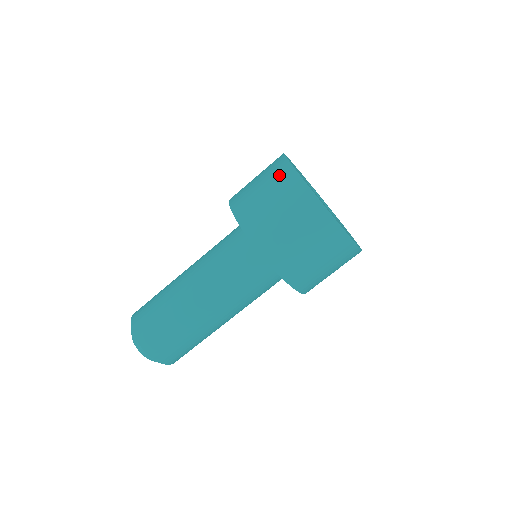
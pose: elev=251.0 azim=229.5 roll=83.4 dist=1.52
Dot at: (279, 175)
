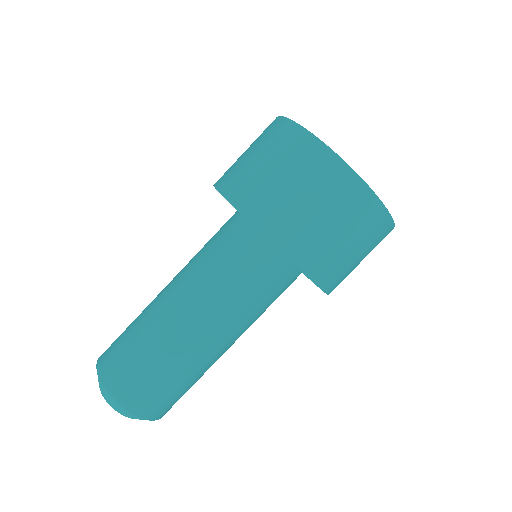
Dot at: occluded
